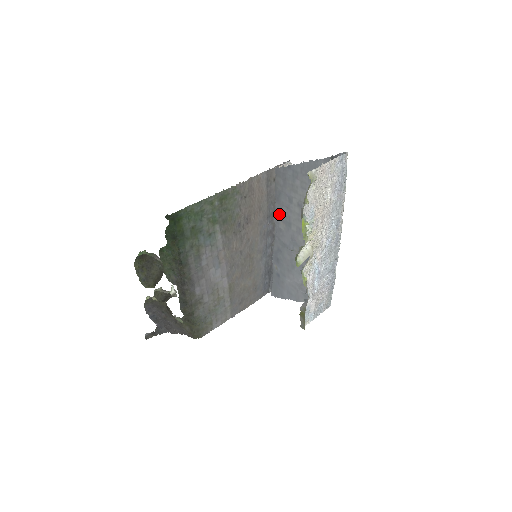
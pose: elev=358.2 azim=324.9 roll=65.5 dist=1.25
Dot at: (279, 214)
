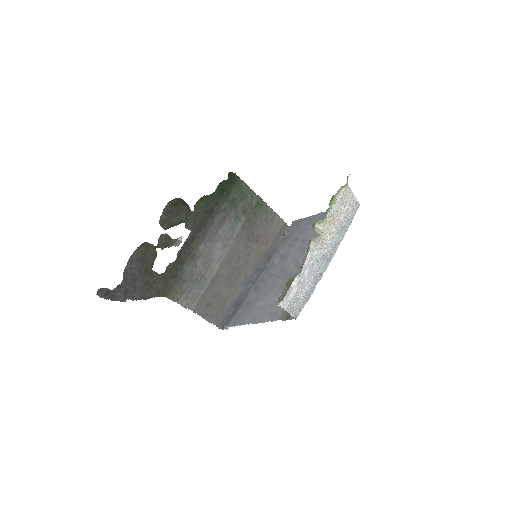
Dot at: (279, 252)
